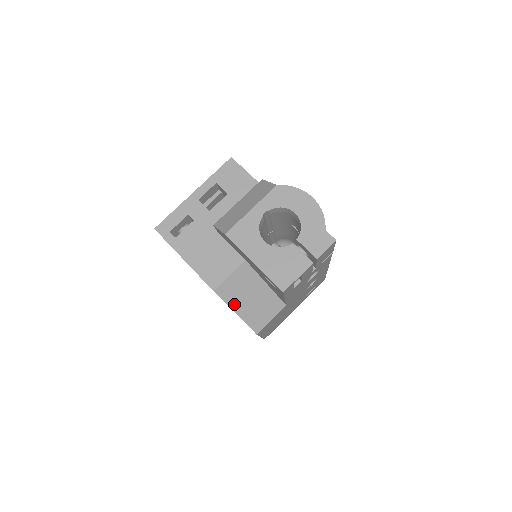
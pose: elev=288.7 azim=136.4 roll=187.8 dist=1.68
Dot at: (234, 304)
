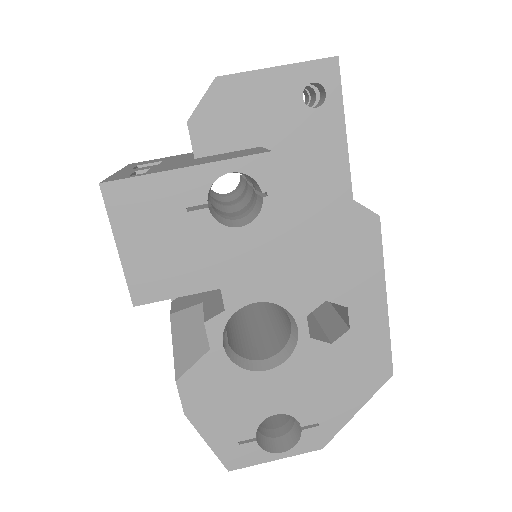
Dot at: (311, 176)
